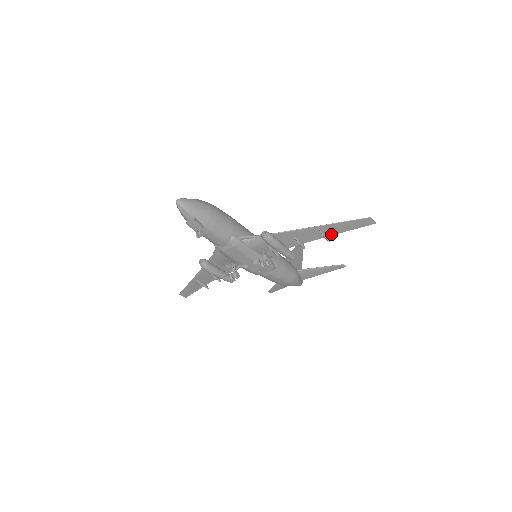
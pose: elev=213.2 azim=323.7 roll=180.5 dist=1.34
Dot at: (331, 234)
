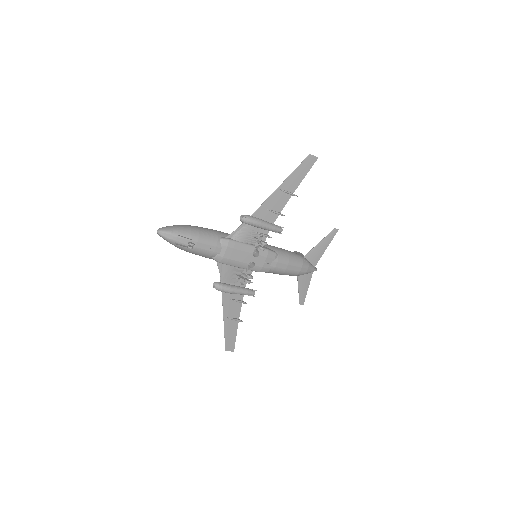
Dot at: (294, 190)
